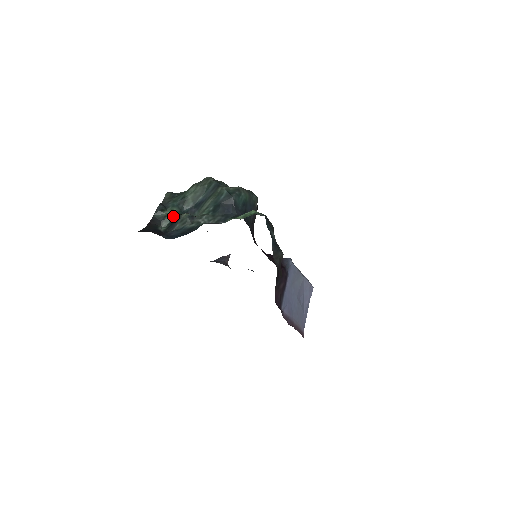
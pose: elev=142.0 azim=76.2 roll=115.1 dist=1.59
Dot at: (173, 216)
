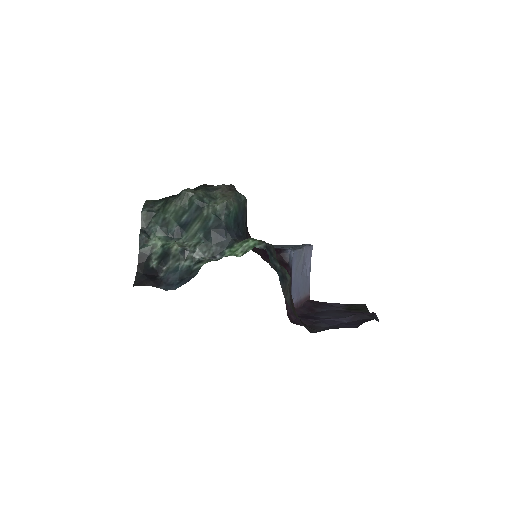
Dot at: (161, 248)
